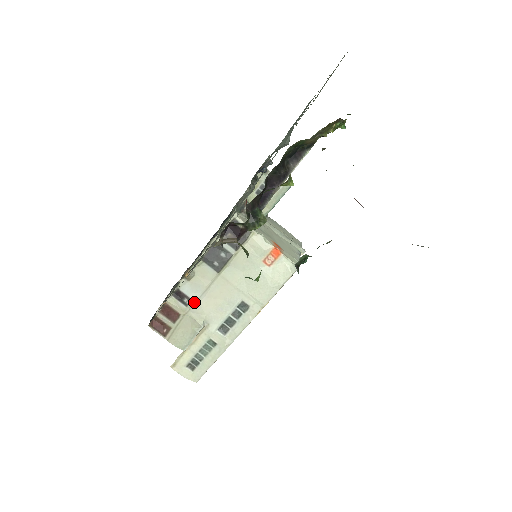
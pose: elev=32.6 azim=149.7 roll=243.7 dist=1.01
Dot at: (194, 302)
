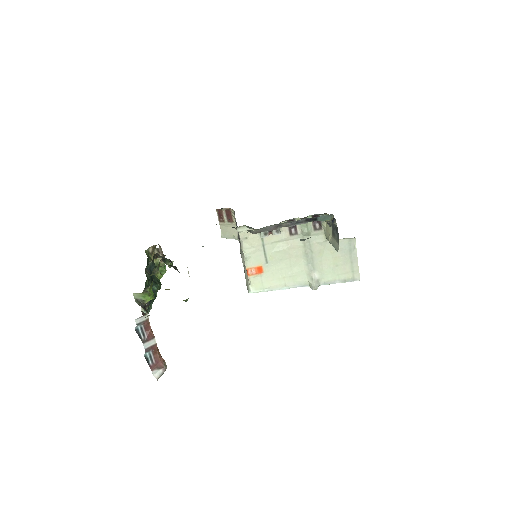
Dot at: occluded
